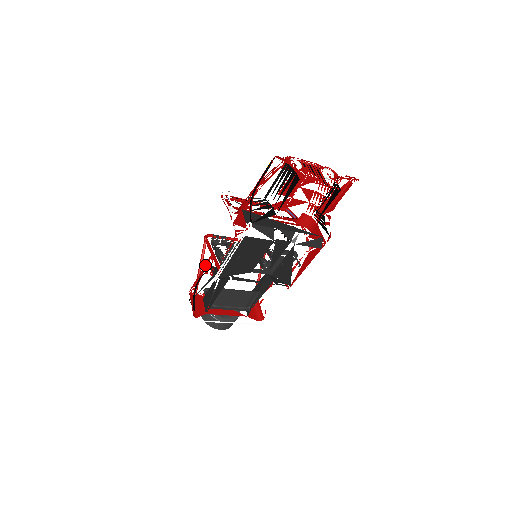
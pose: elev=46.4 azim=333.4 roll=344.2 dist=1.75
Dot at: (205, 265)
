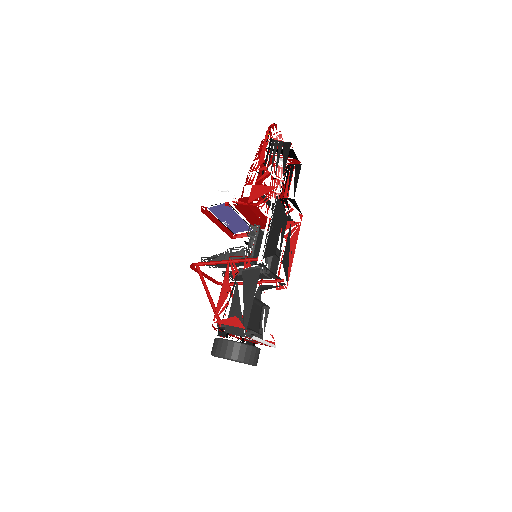
Dot at: (227, 271)
